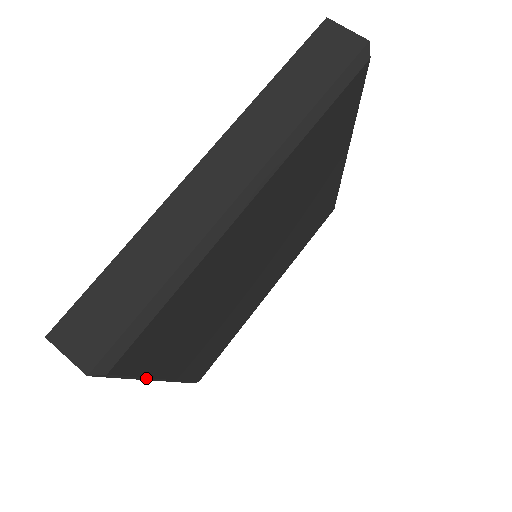
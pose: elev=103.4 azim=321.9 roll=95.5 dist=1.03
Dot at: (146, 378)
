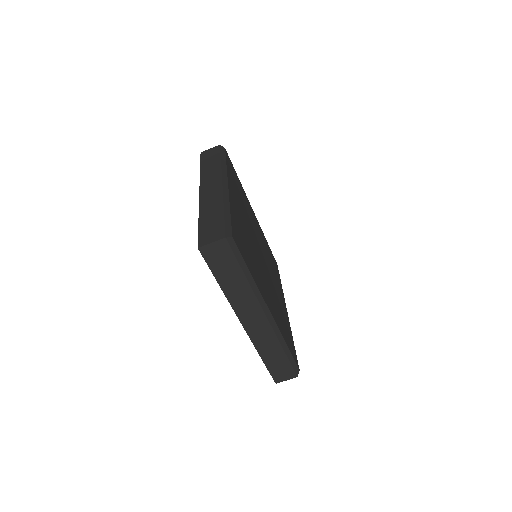
Dot at: occluded
